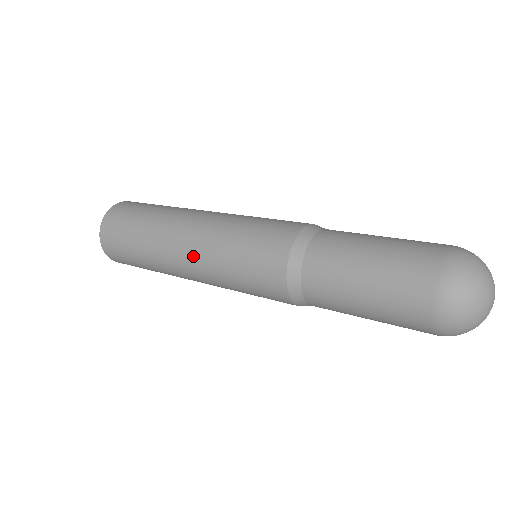
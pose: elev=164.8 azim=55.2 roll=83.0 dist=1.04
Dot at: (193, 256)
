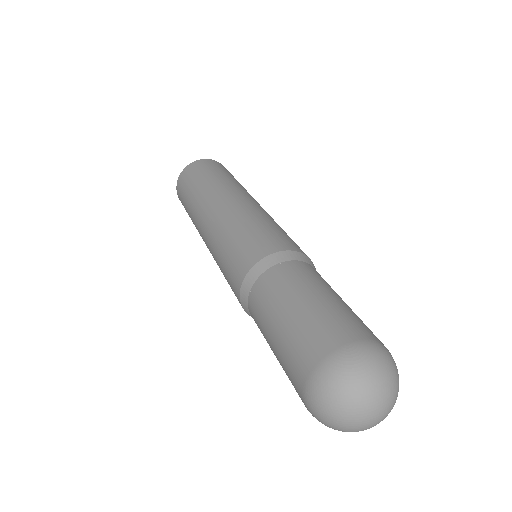
Dot at: (208, 247)
